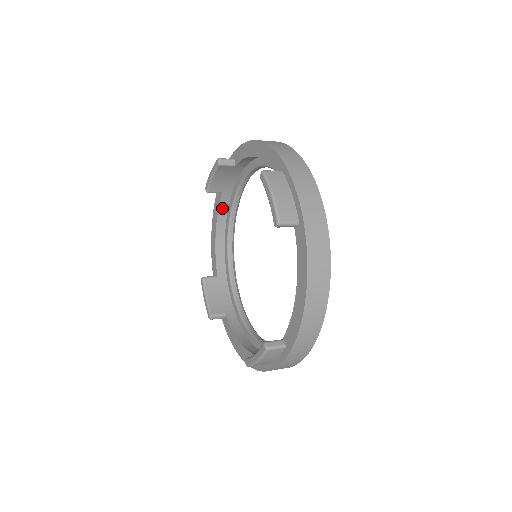
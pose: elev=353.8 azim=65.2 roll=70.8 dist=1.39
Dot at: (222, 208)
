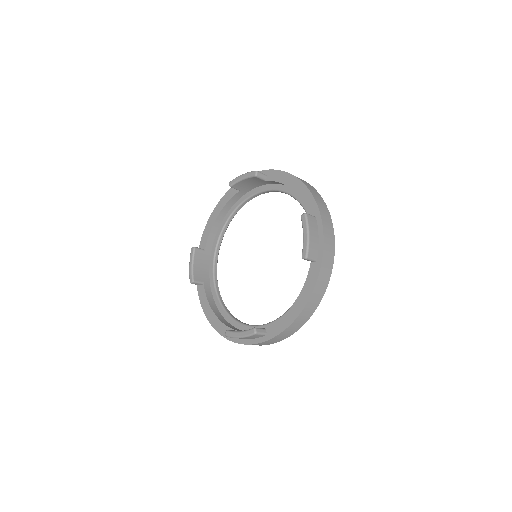
Dot at: (209, 297)
